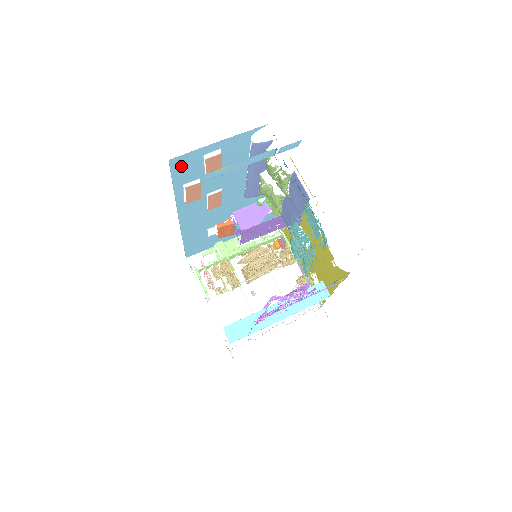
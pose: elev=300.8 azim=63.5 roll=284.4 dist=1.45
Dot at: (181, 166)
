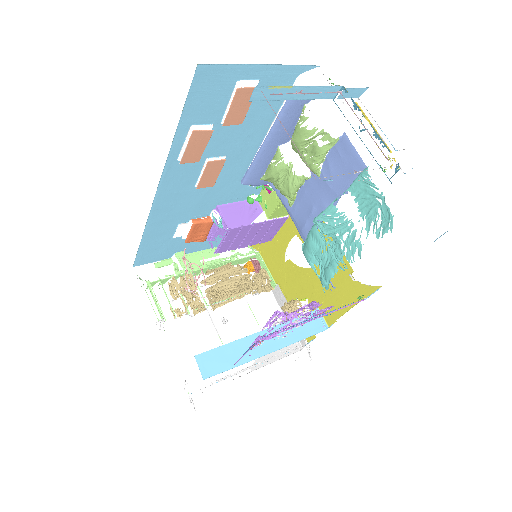
Dot at: (205, 87)
